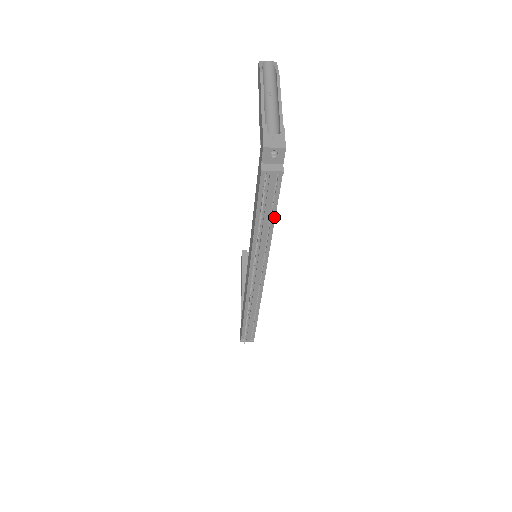
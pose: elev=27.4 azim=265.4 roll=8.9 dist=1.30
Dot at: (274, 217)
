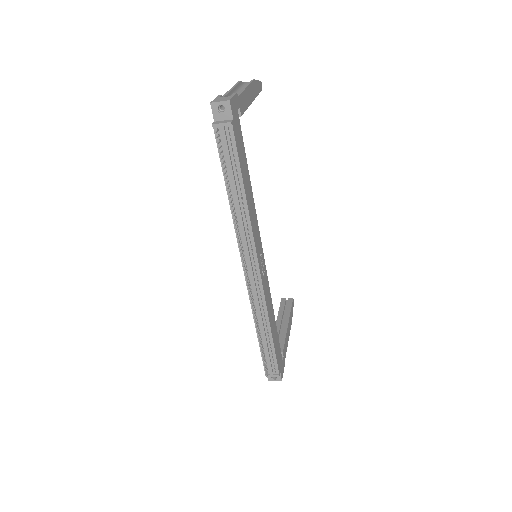
Dot at: (242, 183)
